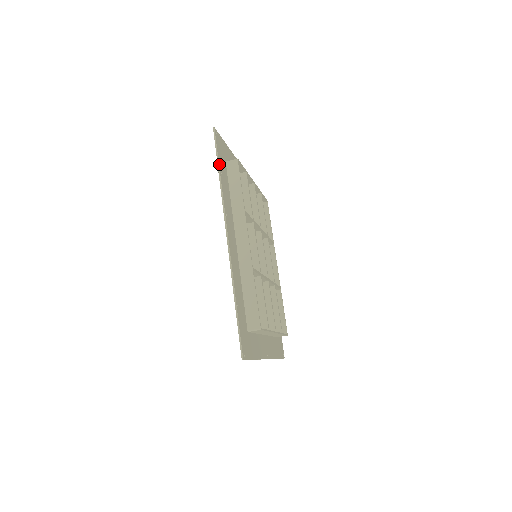
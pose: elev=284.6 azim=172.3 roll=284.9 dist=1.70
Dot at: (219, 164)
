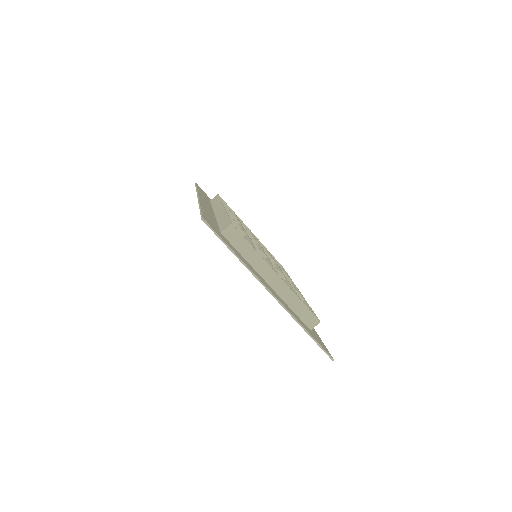
Dot at: occluded
